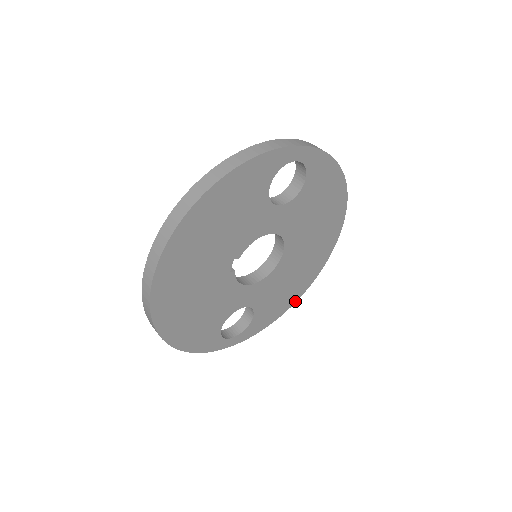
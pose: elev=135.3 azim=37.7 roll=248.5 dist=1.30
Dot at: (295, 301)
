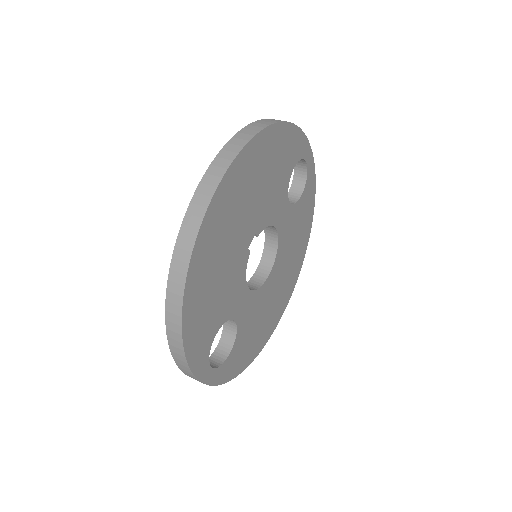
Dot at: (254, 357)
